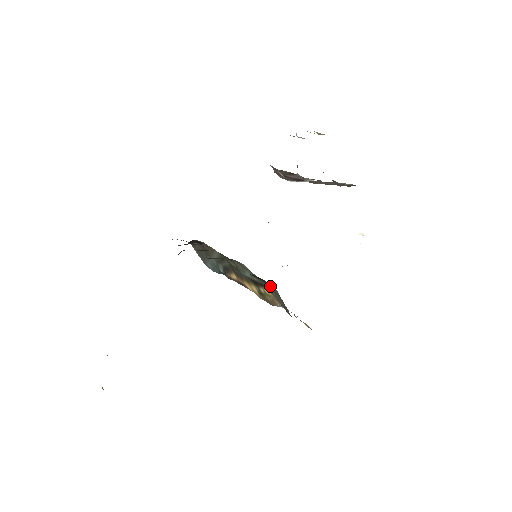
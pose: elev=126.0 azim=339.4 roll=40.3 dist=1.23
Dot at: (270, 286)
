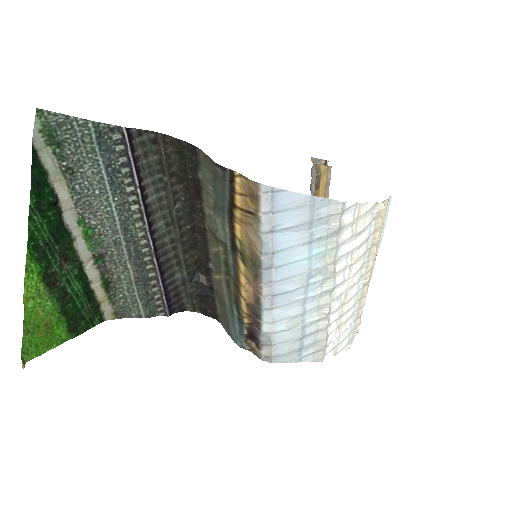
Dot at: (200, 159)
